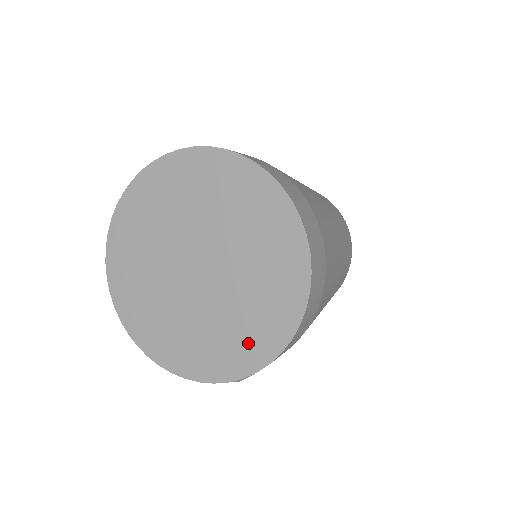
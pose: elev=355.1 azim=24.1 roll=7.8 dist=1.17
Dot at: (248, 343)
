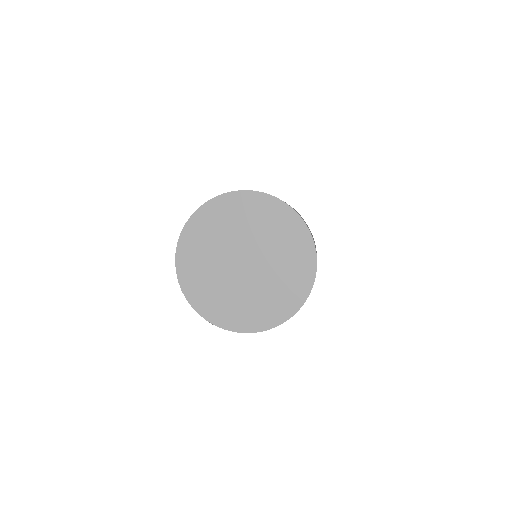
Dot at: (234, 315)
